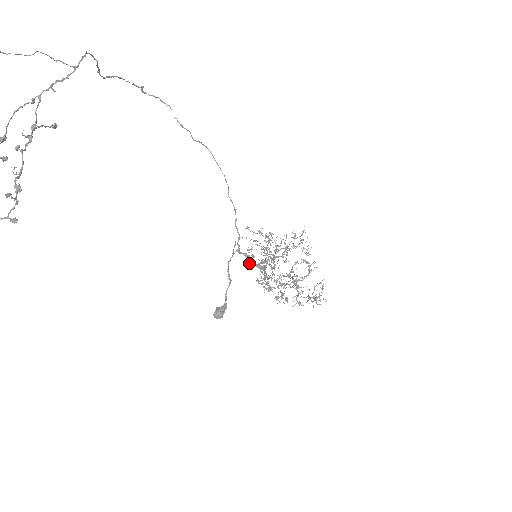
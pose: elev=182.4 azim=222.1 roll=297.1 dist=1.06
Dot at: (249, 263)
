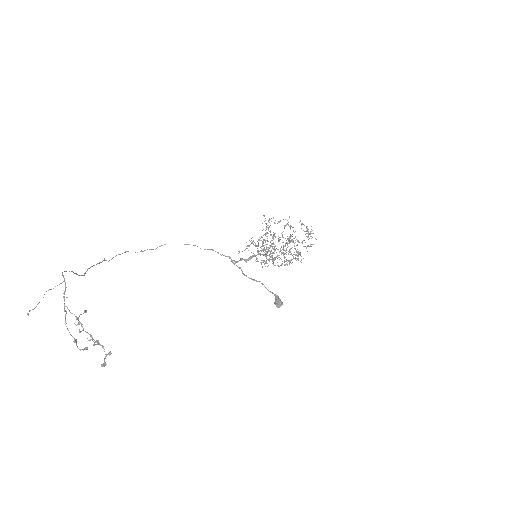
Dot at: (265, 266)
